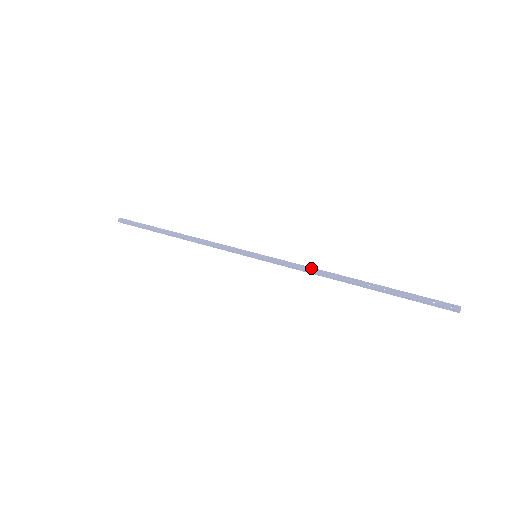
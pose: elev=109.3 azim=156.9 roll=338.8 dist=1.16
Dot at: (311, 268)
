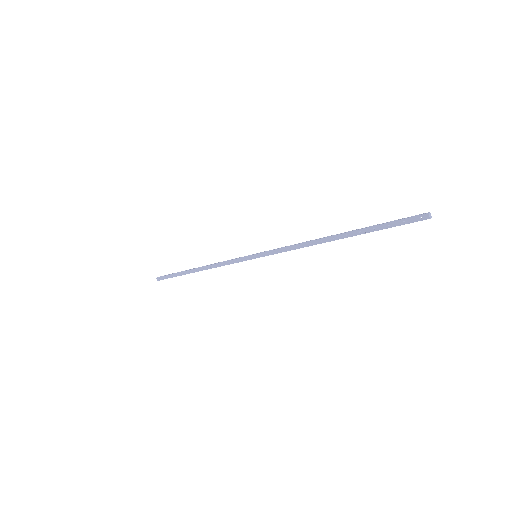
Dot at: (297, 245)
